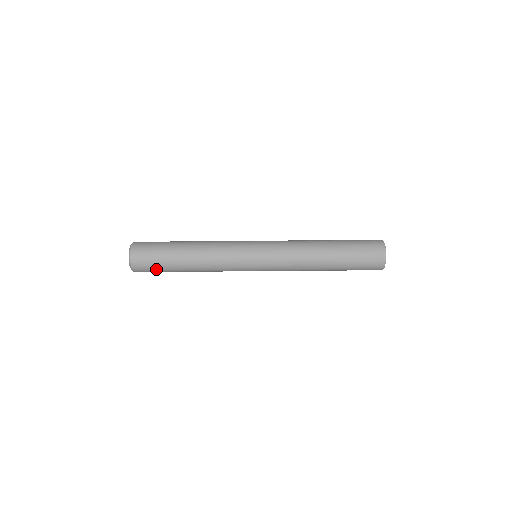
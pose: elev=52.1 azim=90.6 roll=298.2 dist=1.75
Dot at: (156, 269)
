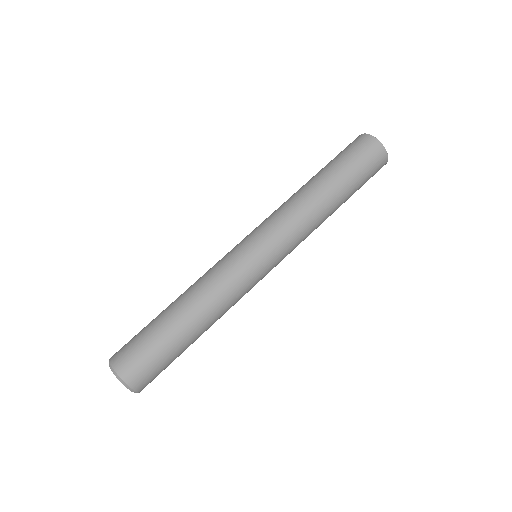
Dot at: (142, 343)
